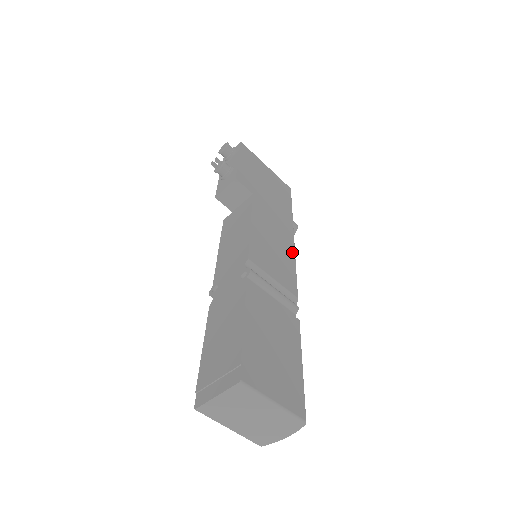
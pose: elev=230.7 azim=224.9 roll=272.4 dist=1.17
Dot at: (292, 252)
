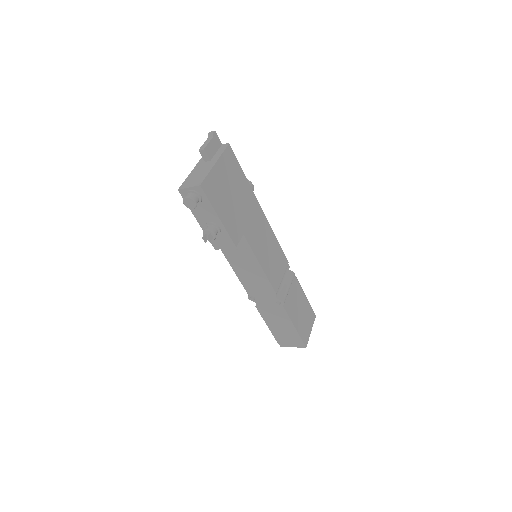
Dot at: (271, 231)
